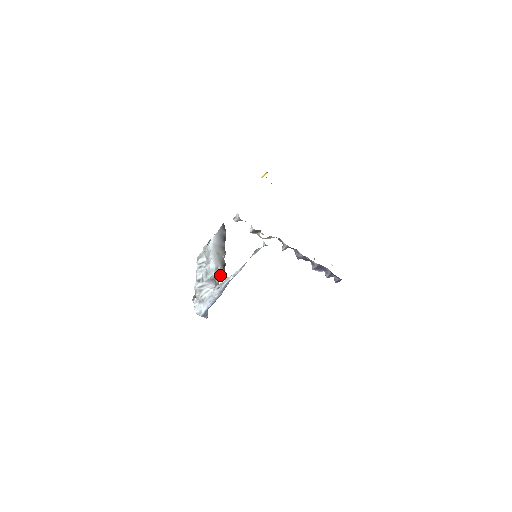
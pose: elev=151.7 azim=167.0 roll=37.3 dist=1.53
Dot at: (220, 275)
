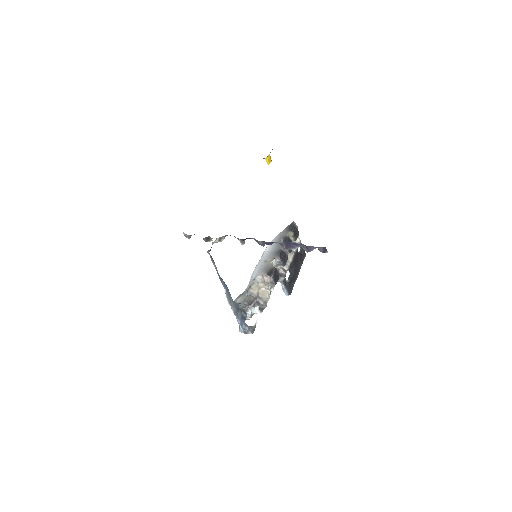
Dot at: (272, 283)
